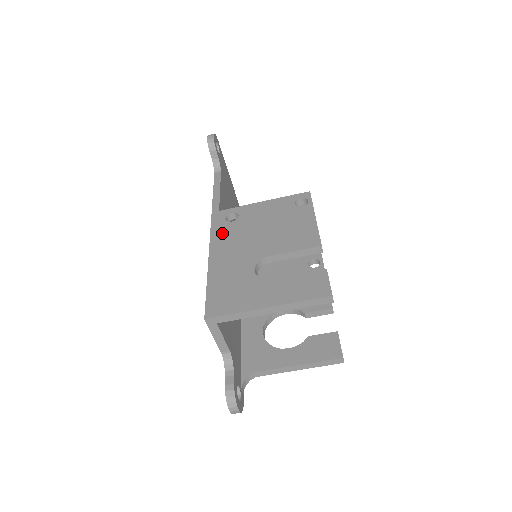
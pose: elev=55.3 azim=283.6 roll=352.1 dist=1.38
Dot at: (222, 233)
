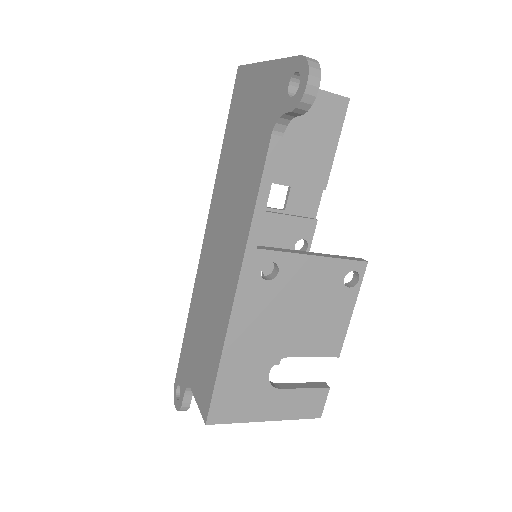
Dot at: (251, 300)
